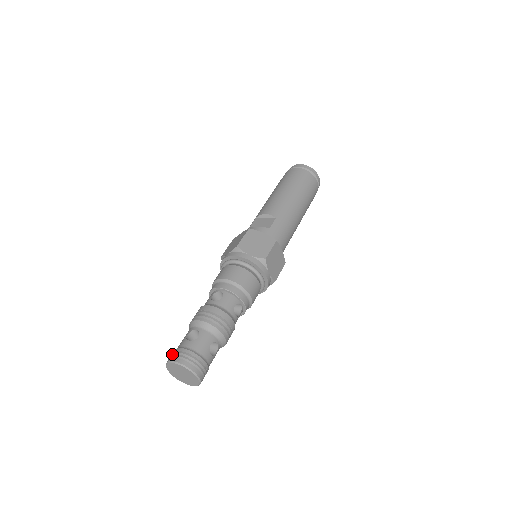
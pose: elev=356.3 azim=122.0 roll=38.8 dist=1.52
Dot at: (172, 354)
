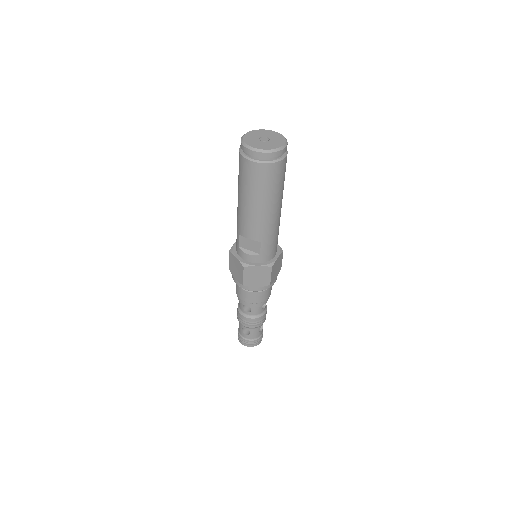
Dot at: (239, 338)
